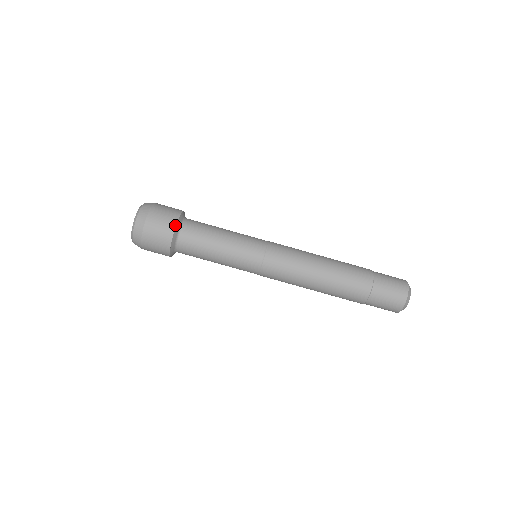
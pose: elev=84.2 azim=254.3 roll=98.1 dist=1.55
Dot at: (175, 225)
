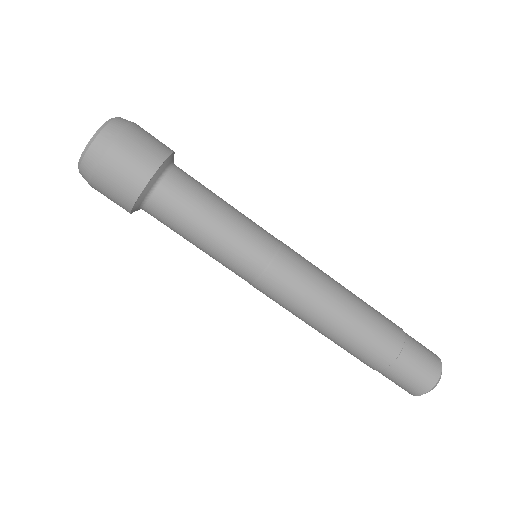
Dot at: (164, 159)
